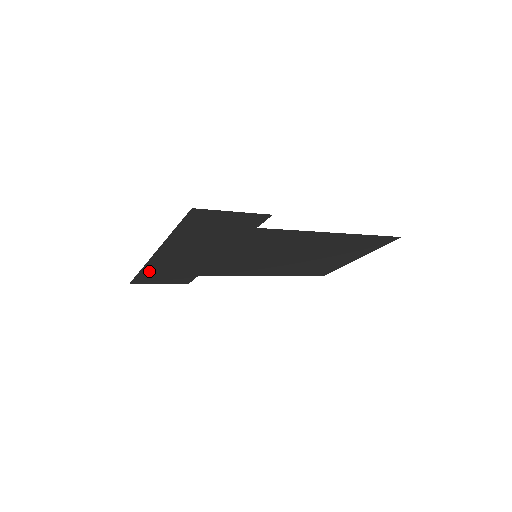
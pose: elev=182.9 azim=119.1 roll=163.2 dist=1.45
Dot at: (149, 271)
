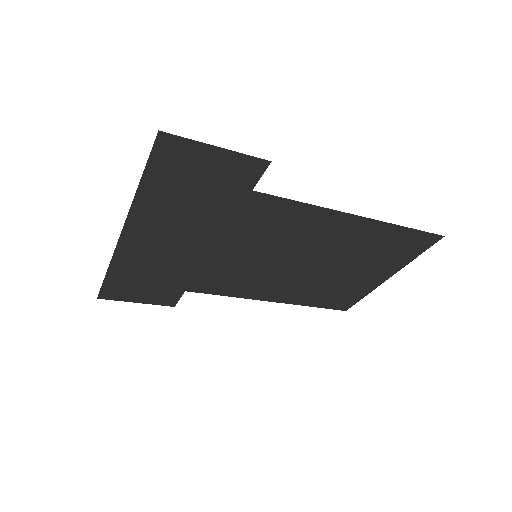
Dot at: (119, 274)
